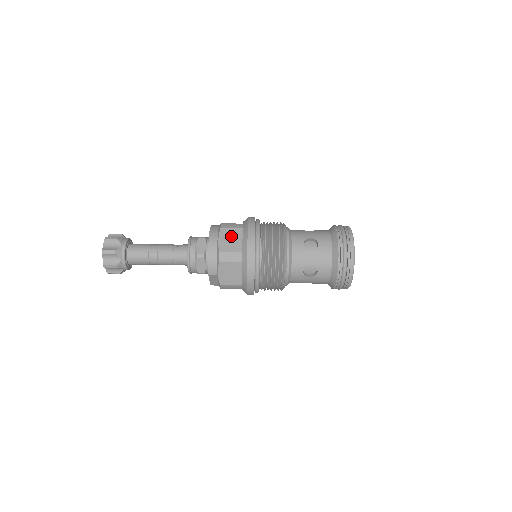
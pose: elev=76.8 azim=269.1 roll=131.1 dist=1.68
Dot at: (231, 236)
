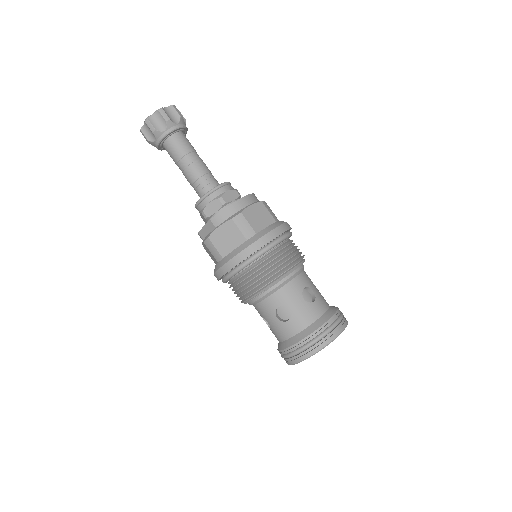
Dot at: (262, 215)
